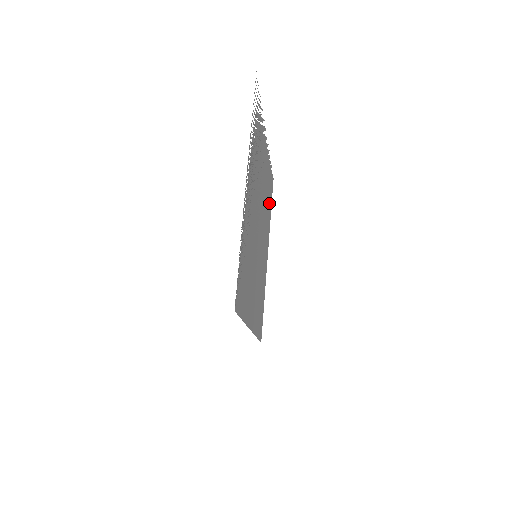
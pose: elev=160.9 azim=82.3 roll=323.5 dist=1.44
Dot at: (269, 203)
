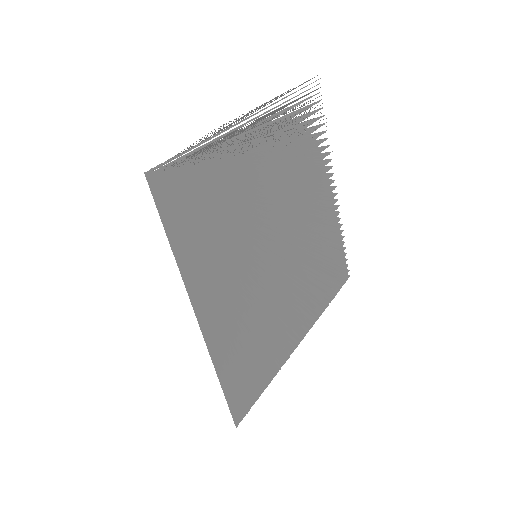
Dot at: (327, 280)
